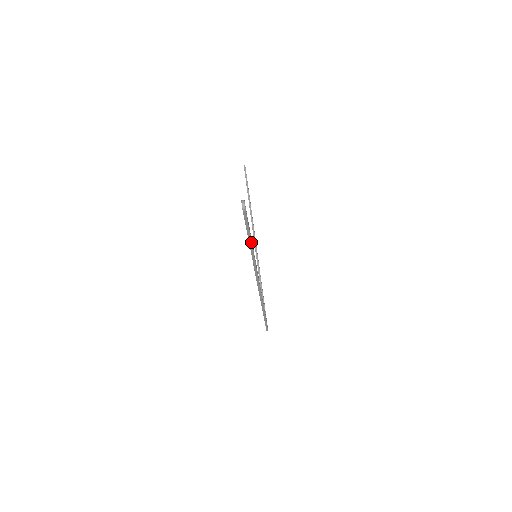
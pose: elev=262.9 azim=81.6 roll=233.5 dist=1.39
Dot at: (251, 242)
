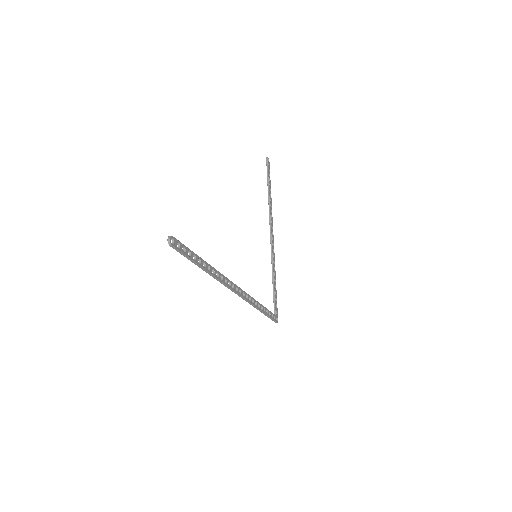
Dot at: (198, 265)
